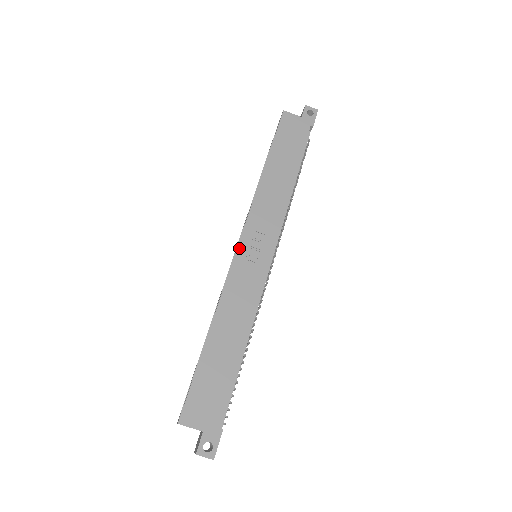
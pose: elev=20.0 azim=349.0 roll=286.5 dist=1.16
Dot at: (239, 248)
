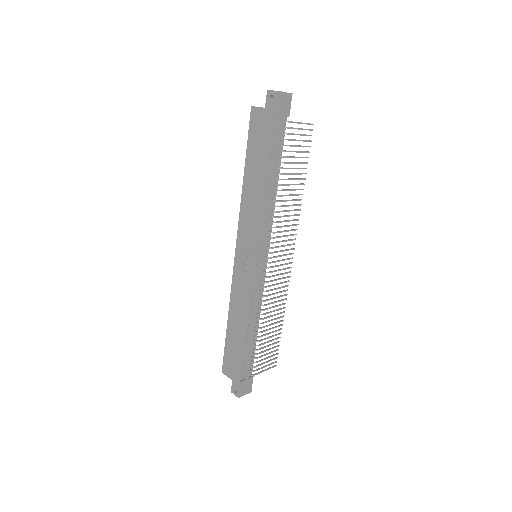
Dot at: (236, 256)
